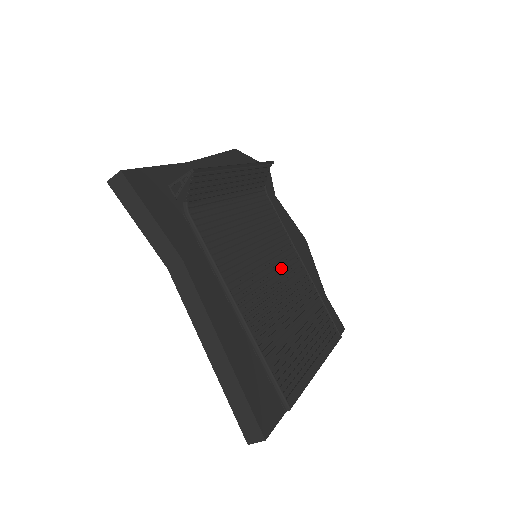
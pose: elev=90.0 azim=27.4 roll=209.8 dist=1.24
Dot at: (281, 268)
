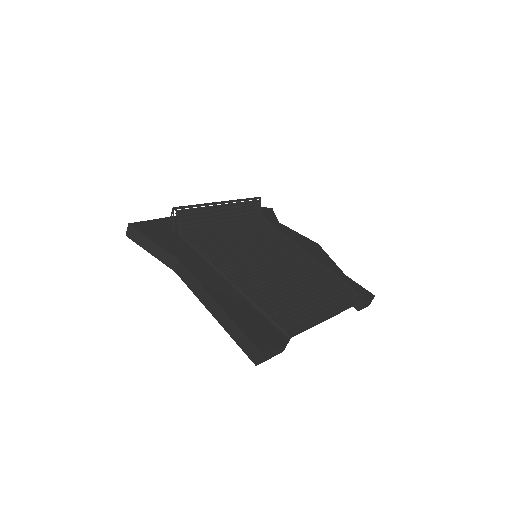
Dot at: (283, 260)
